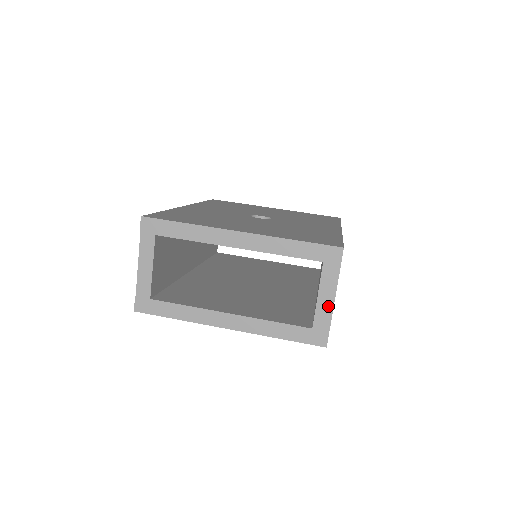
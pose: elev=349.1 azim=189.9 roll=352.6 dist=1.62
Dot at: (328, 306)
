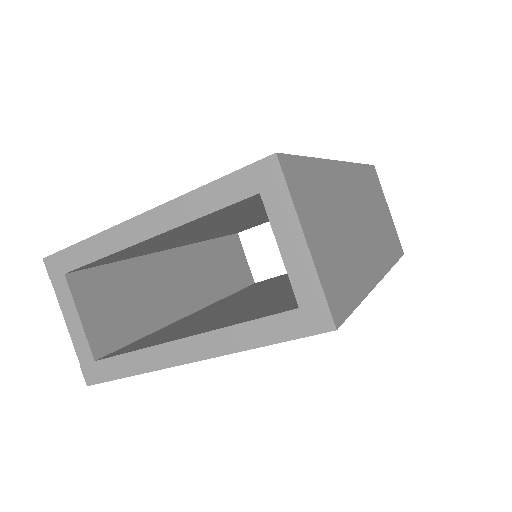
Dot at: (302, 259)
